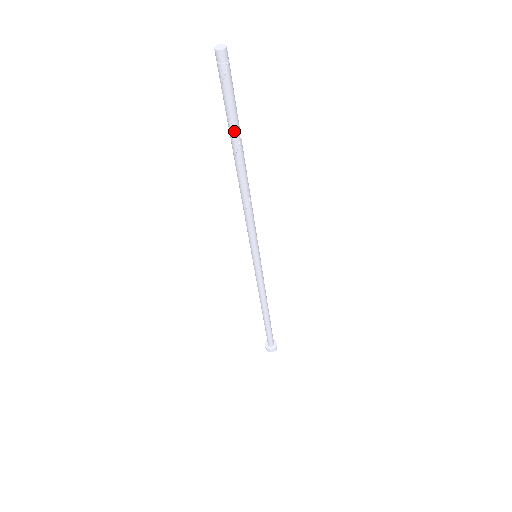
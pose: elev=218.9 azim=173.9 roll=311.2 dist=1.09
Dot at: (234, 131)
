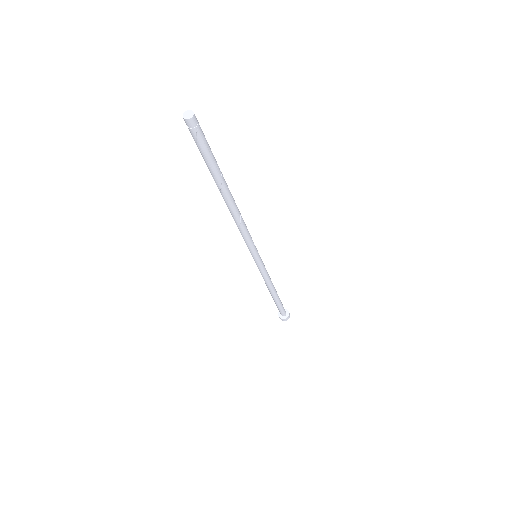
Dot at: (215, 174)
